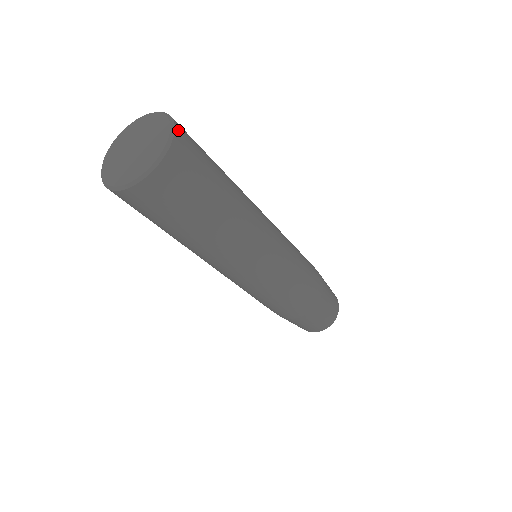
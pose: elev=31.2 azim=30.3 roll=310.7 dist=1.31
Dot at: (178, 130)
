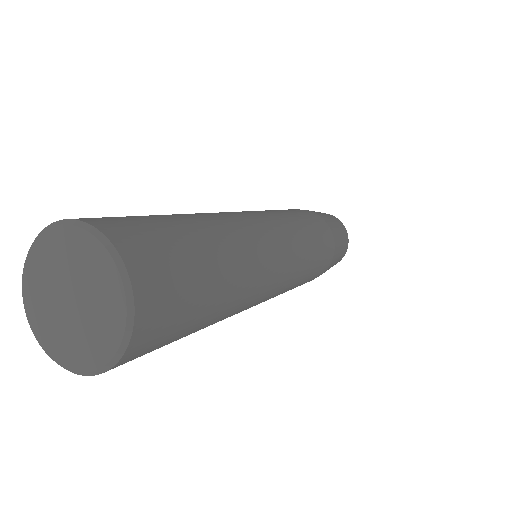
Dot at: (120, 245)
